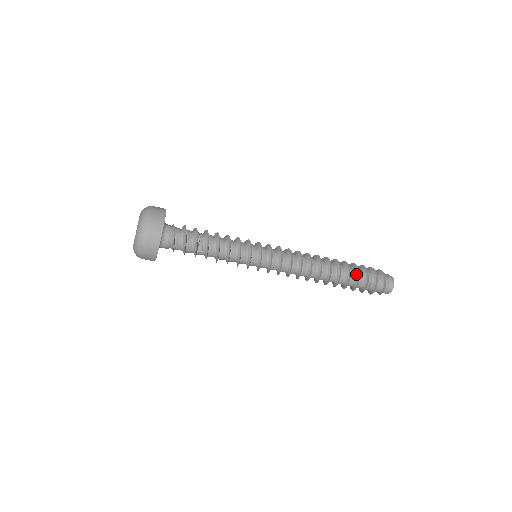
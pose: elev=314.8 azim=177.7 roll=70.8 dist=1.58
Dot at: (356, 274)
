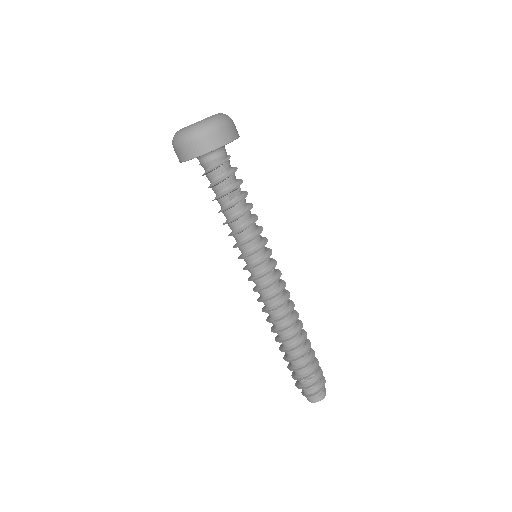
Dot at: (310, 355)
